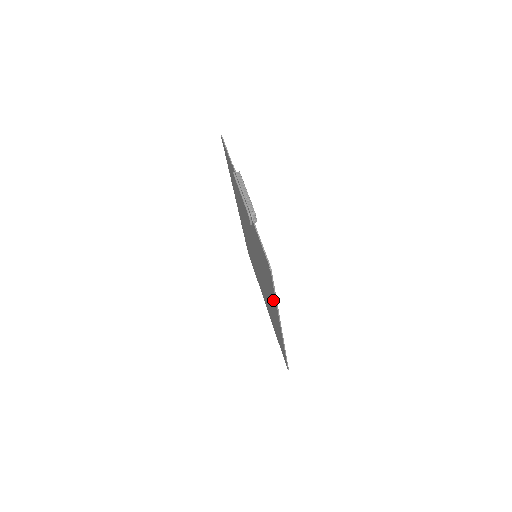
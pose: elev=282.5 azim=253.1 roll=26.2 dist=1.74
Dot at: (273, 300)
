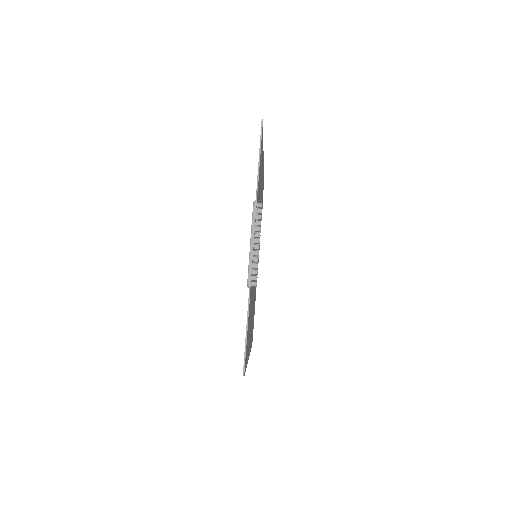
Dot at: occluded
